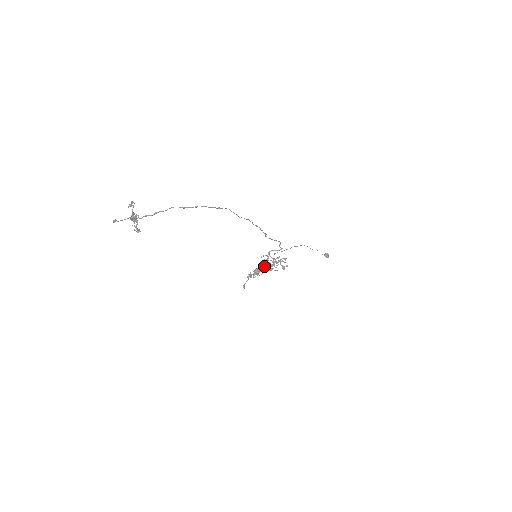
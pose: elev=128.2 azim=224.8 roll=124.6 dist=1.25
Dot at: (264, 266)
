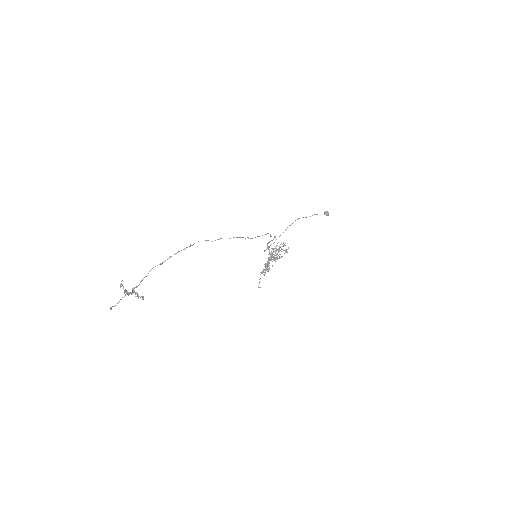
Dot at: (268, 260)
